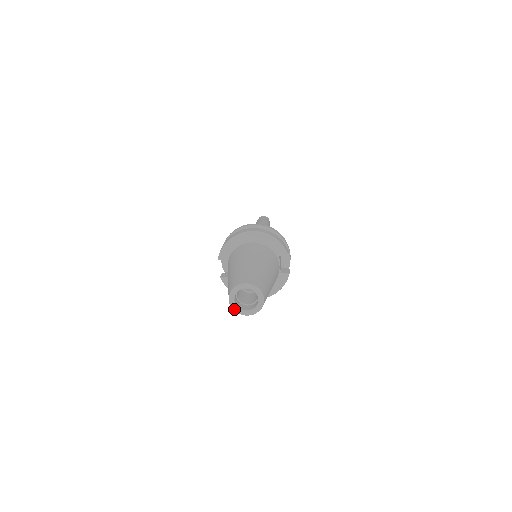
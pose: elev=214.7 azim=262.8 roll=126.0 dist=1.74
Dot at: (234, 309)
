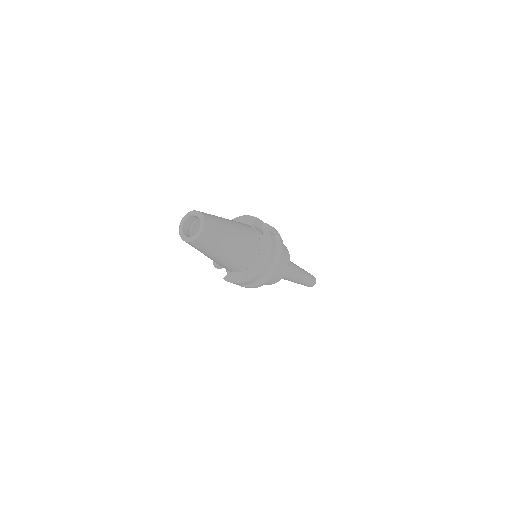
Dot at: (187, 240)
